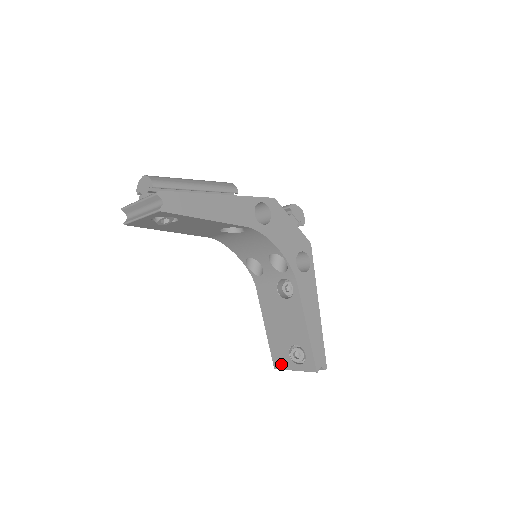
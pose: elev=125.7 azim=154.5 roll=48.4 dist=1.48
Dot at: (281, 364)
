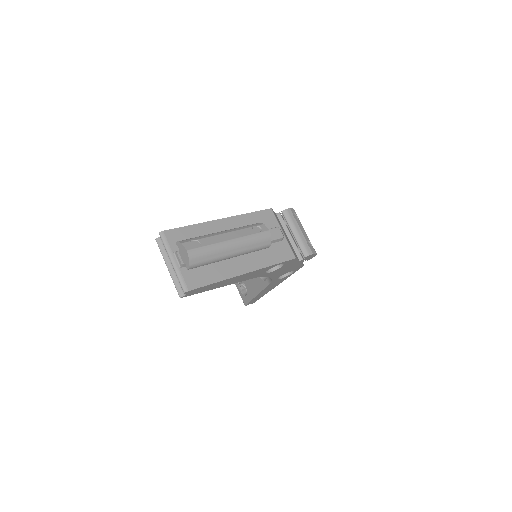
Dot at: occluded
